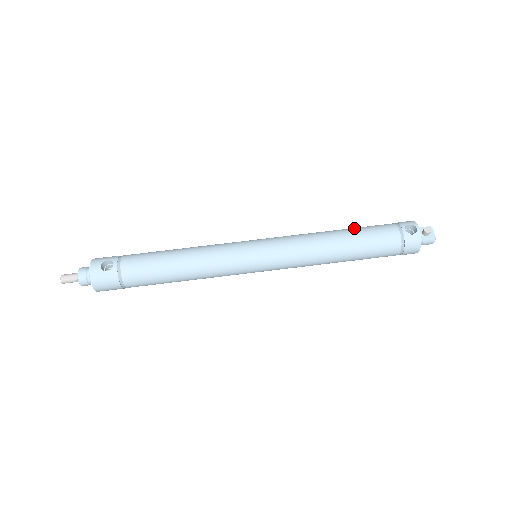
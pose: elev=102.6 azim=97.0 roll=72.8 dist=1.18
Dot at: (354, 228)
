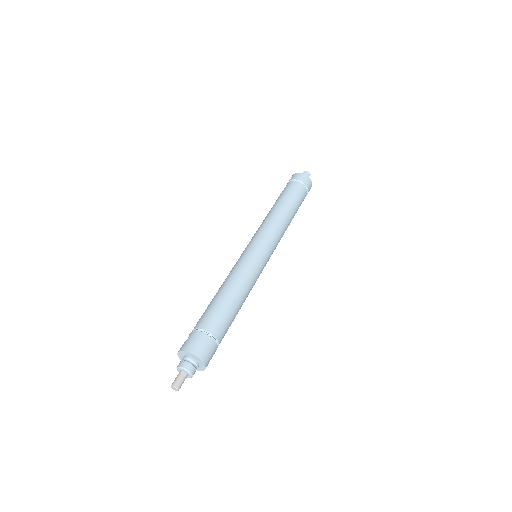
Dot at: occluded
